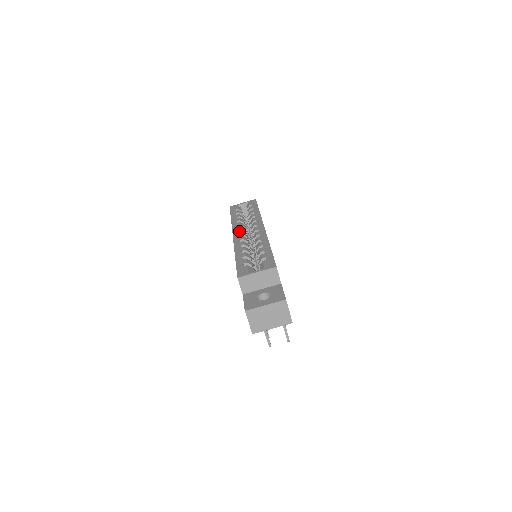
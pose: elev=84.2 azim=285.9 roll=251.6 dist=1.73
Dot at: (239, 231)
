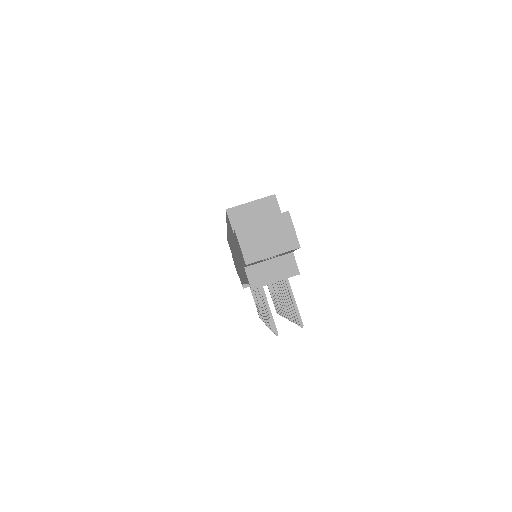
Dot at: occluded
